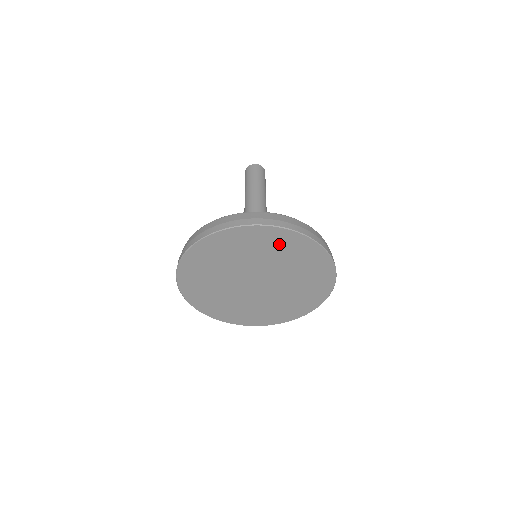
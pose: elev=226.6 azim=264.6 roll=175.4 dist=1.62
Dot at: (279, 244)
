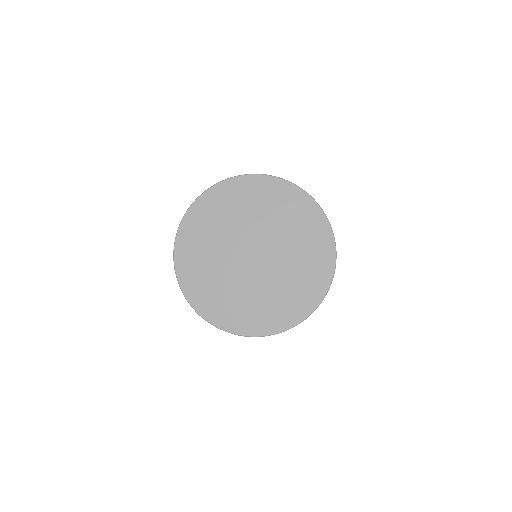
Dot at: (291, 207)
